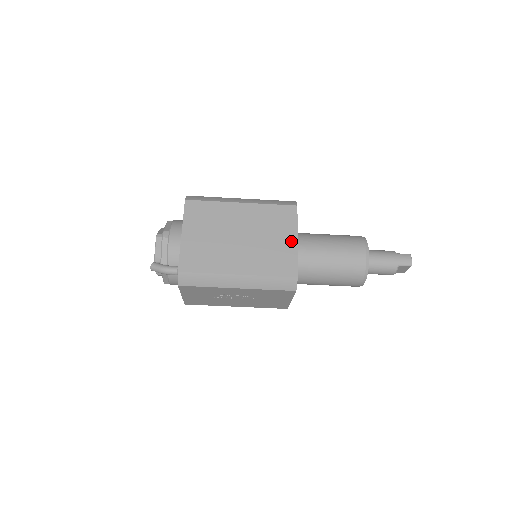
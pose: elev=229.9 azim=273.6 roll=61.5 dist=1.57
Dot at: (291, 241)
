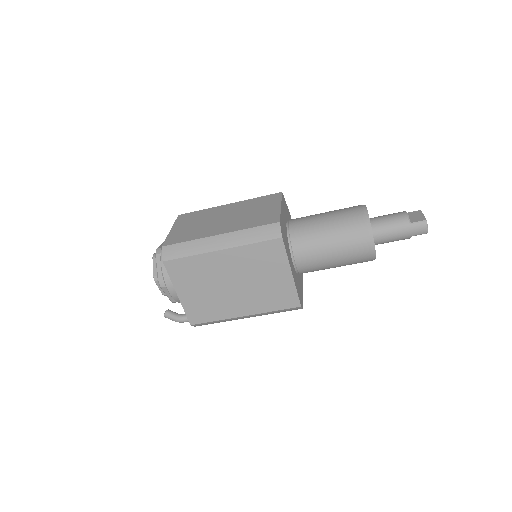
Dot at: (286, 276)
